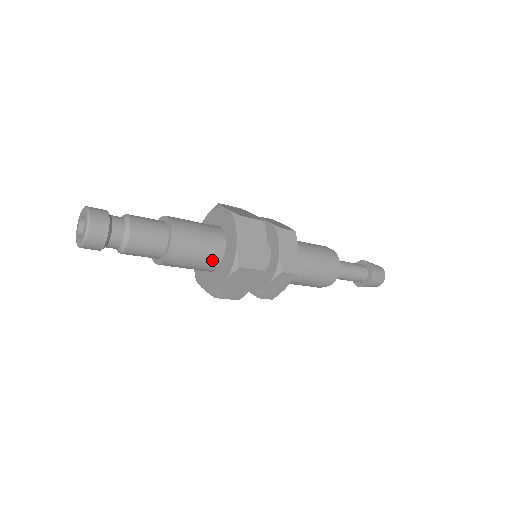
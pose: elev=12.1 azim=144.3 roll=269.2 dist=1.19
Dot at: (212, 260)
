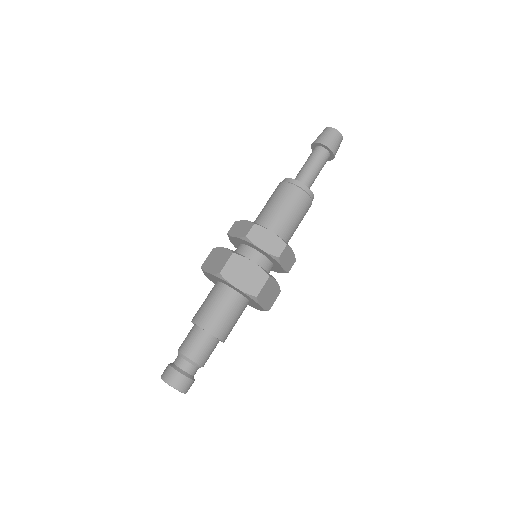
Dot at: (241, 305)
